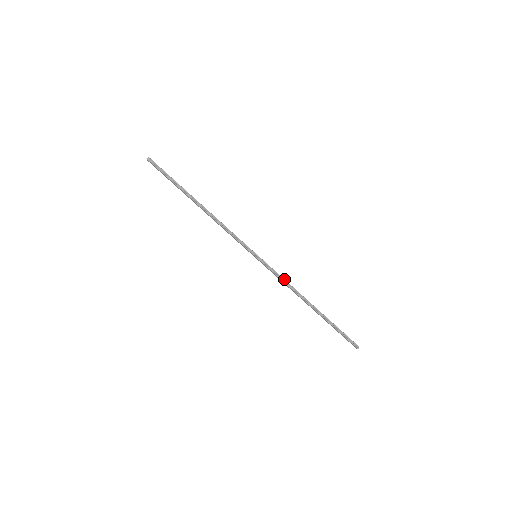
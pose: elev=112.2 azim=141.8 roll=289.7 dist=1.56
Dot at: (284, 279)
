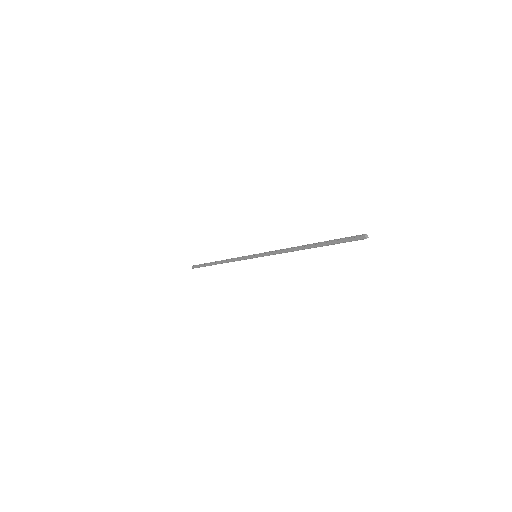
Dot at: (278, 250)
